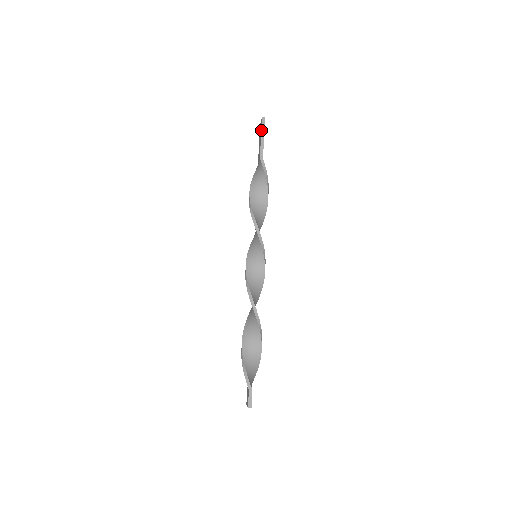
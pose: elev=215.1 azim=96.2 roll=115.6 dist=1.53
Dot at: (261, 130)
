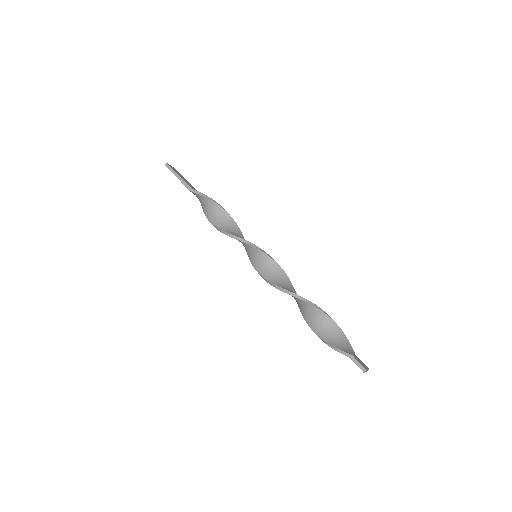
Dot at: occluded
